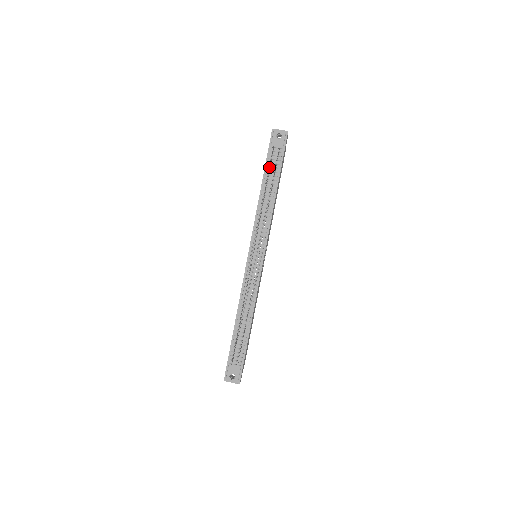
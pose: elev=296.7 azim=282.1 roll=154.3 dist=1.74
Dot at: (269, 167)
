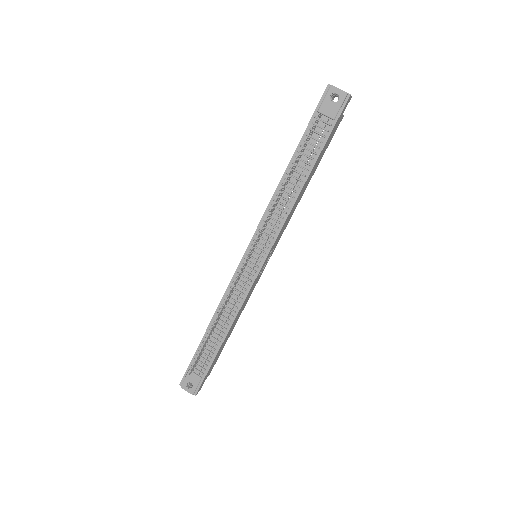
Dot at: (304, 144)
